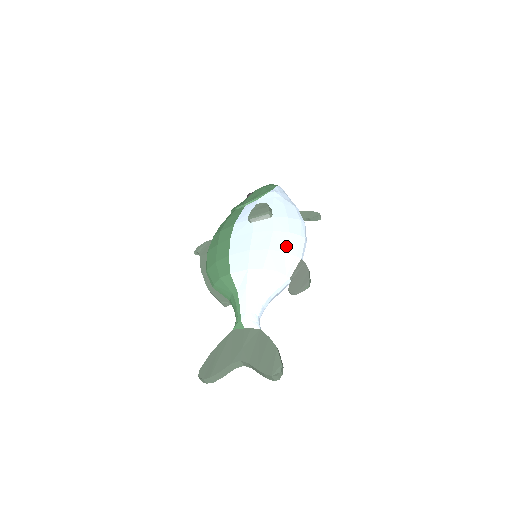
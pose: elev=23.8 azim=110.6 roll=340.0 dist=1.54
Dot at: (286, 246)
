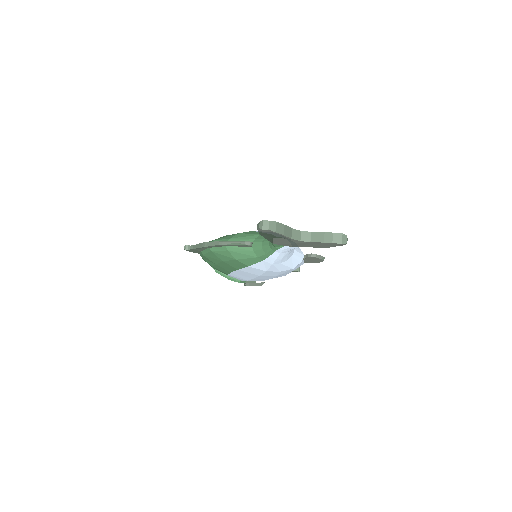
Dot at: occluded
